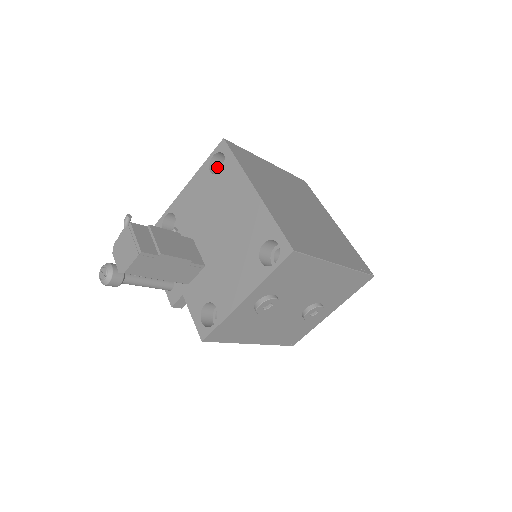
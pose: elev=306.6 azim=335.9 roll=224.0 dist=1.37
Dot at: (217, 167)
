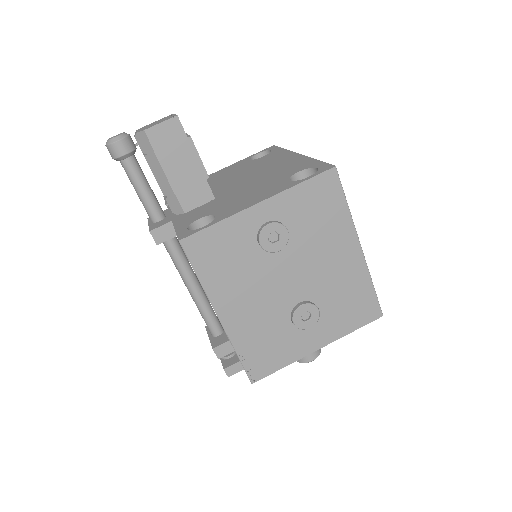
Dot at: occluded
